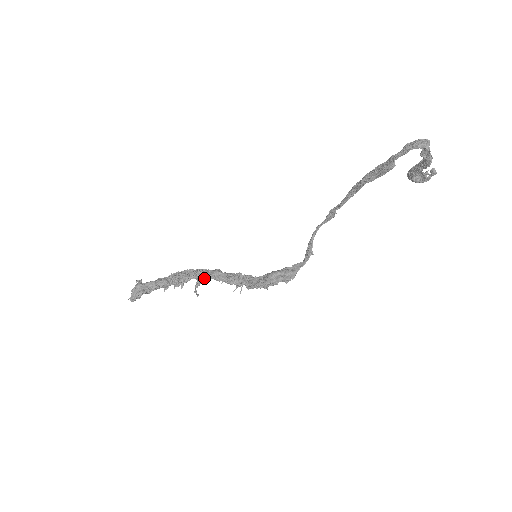
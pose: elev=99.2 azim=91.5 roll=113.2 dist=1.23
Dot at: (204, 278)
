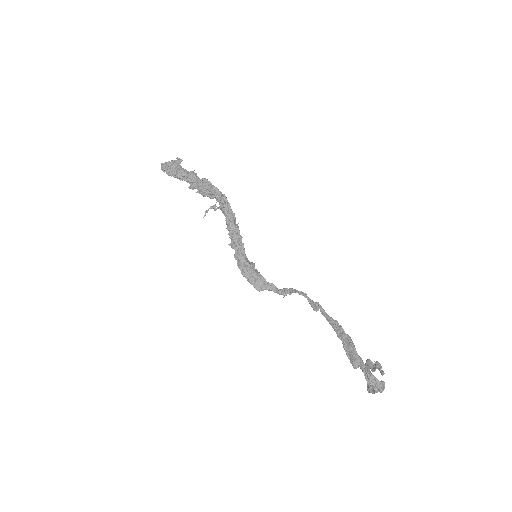
Dot at: (221, 209)
